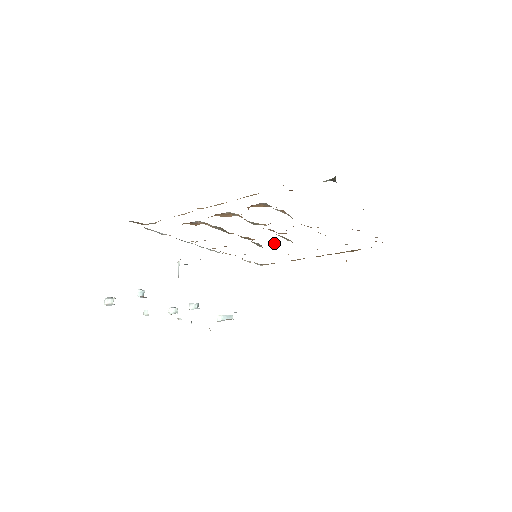
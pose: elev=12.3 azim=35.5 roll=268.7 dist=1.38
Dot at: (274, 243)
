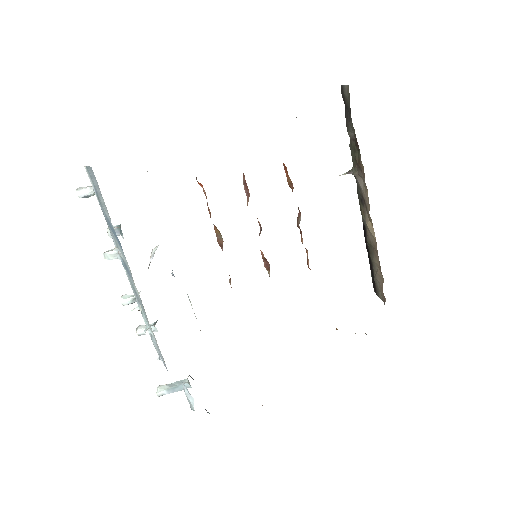
Dot at: (269, 266)
